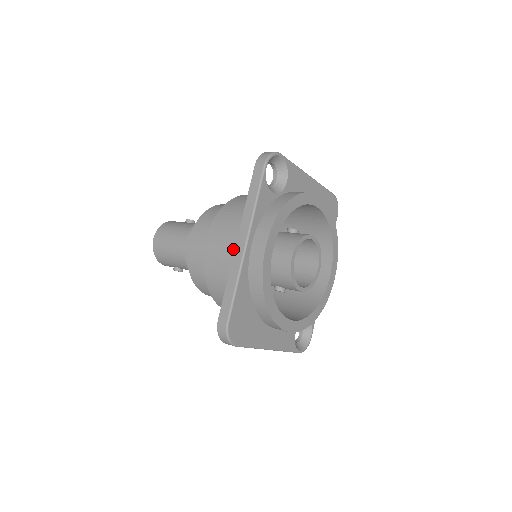
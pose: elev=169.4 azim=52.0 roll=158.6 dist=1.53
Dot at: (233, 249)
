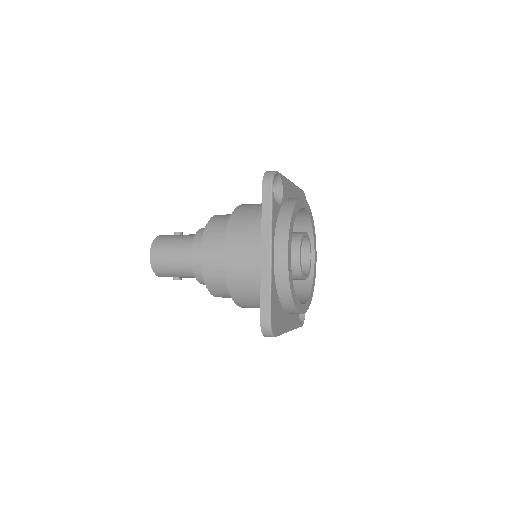
Dot at: (254, 258)
